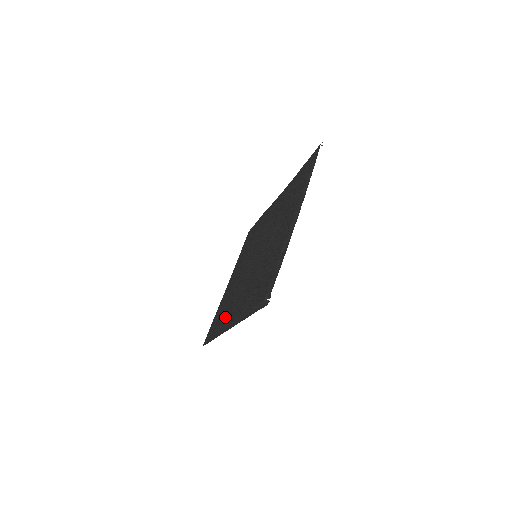
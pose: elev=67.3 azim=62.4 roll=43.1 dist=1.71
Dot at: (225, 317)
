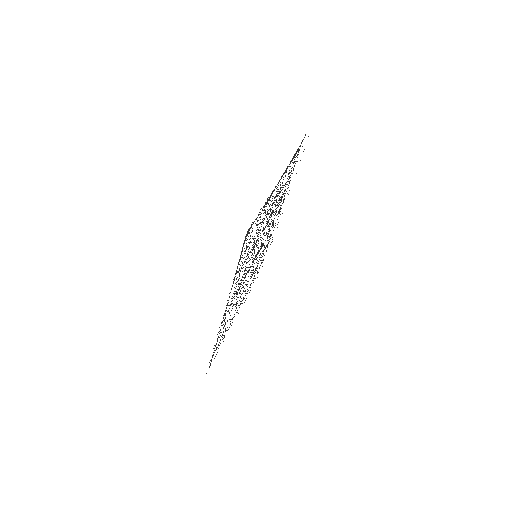
Dot at: occluded
